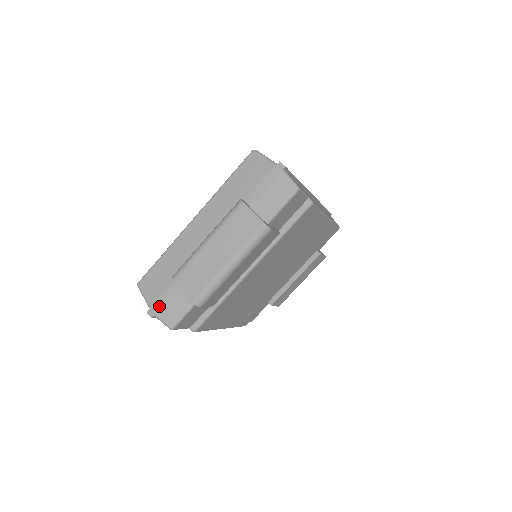
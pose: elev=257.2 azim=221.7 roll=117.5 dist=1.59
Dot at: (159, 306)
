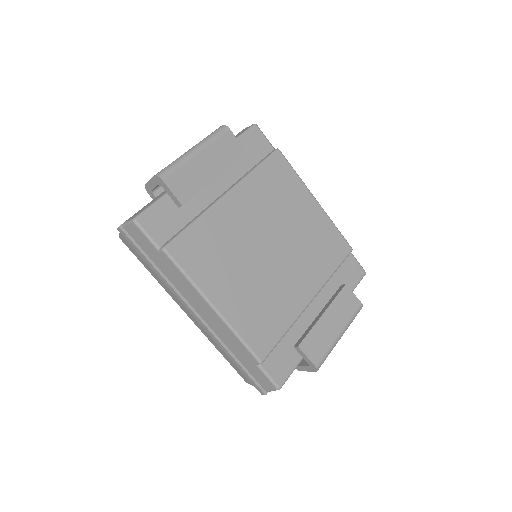
Dot at: (129, 218)
